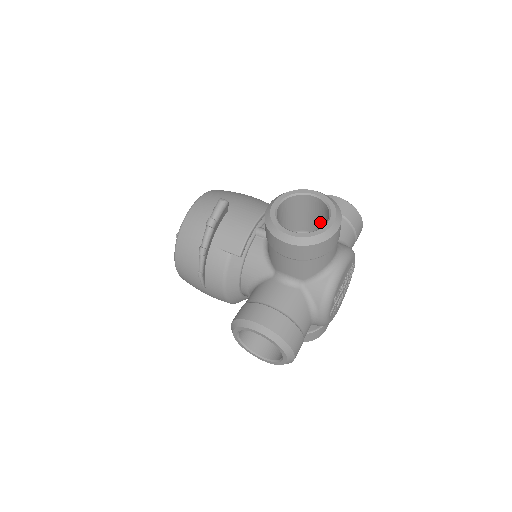
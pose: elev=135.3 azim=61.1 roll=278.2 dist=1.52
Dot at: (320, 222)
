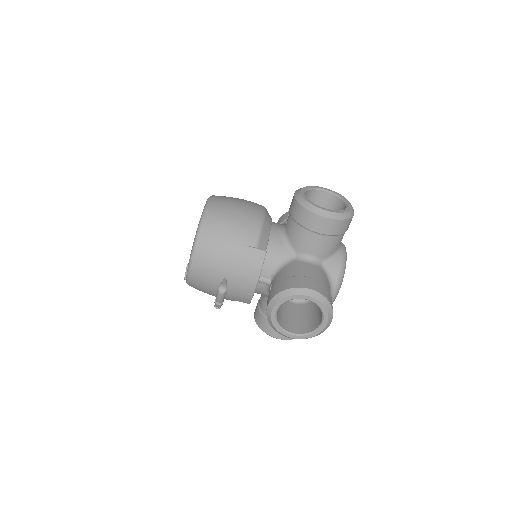
Dot at: occluded
